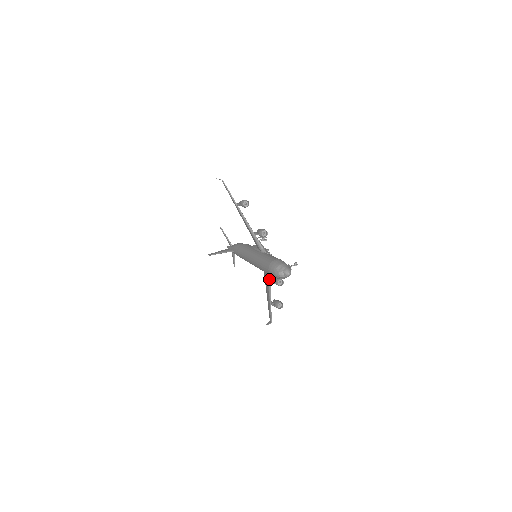
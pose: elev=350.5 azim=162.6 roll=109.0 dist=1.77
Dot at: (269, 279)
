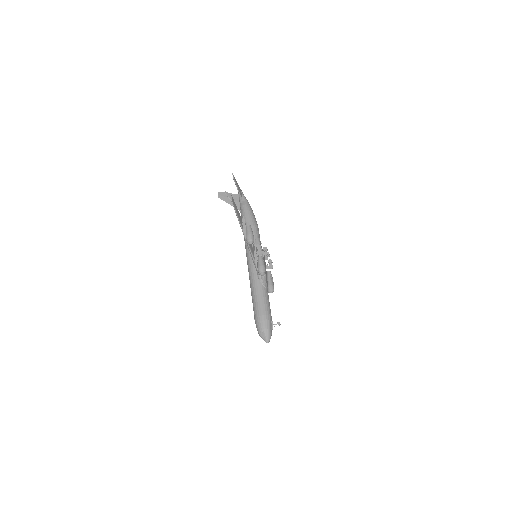
Dot at: occluded
